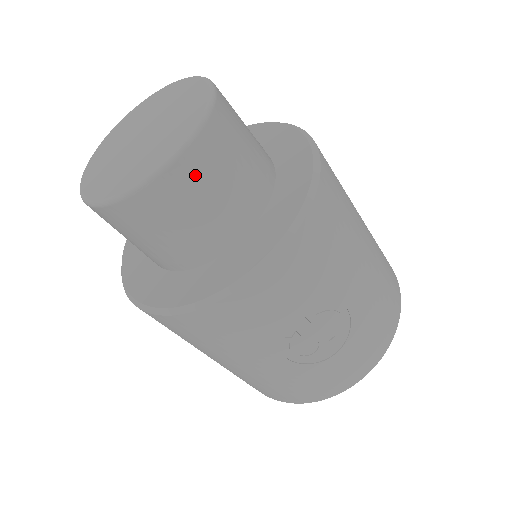
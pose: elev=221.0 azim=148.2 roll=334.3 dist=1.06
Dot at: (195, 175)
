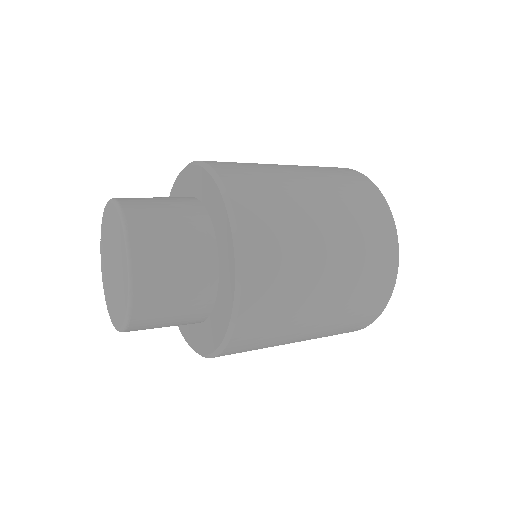
Dot at: occluded
